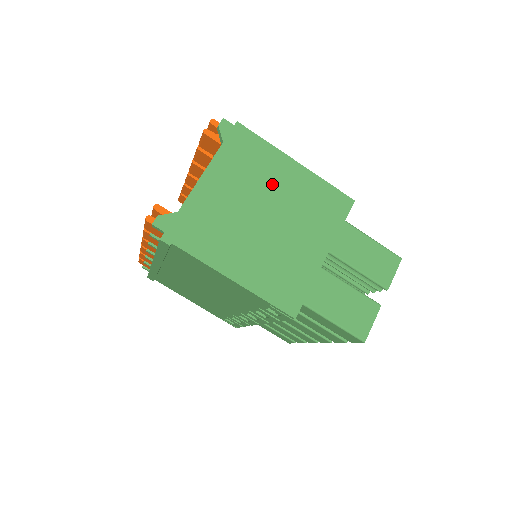
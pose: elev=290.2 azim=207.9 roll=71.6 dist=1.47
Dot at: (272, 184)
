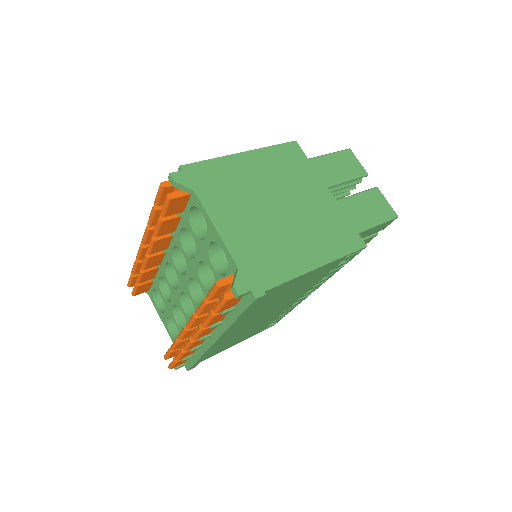
Dot at: (252, 183)
